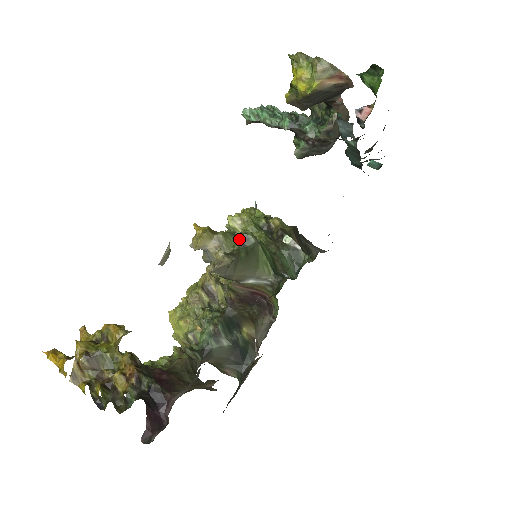
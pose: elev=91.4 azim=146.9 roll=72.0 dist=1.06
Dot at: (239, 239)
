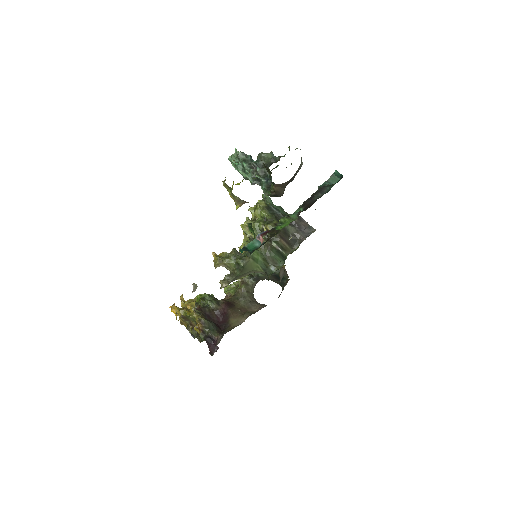
Dot at: (236, 262)
